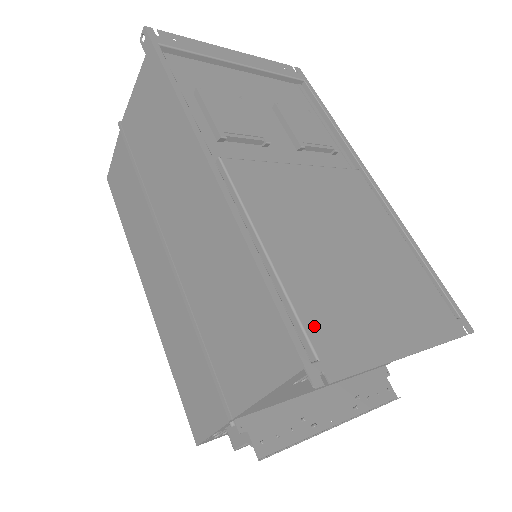
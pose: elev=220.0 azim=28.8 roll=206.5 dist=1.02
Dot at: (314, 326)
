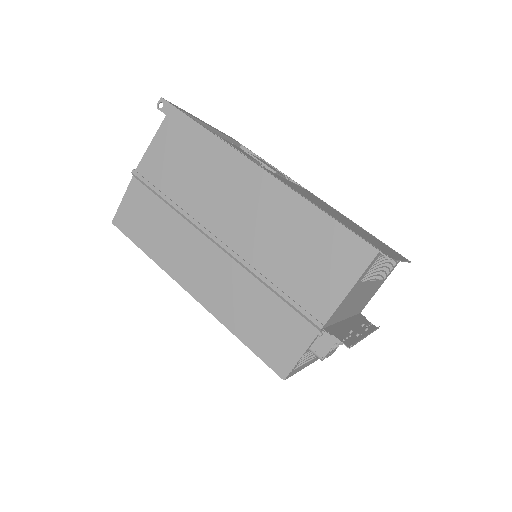
Dot at: (365, 239)
